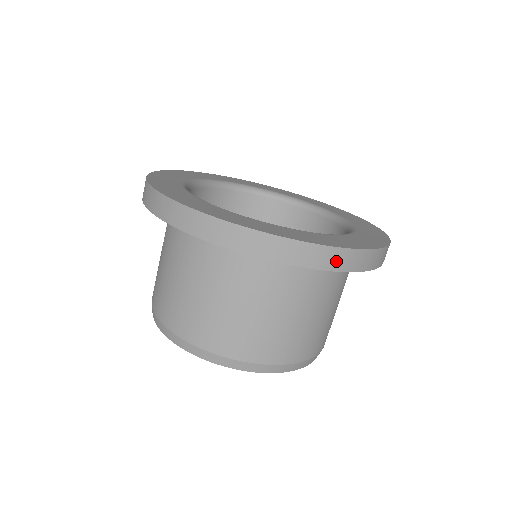
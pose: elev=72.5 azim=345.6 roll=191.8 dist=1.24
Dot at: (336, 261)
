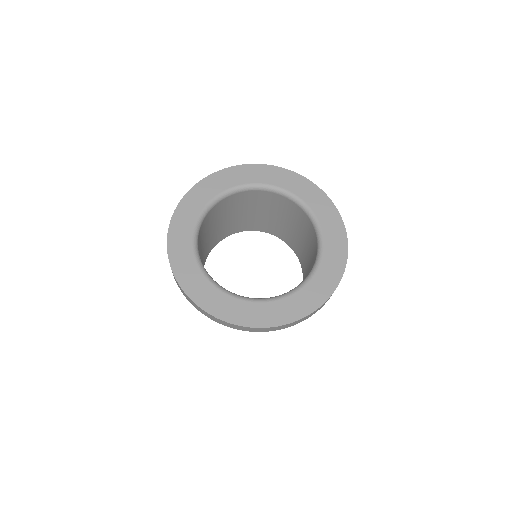
Dot at: (309, 316)
